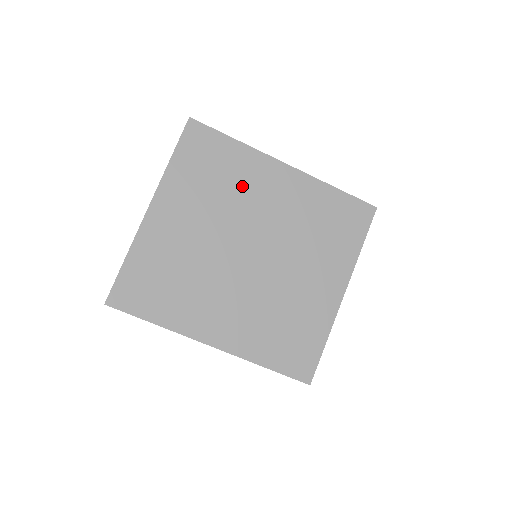
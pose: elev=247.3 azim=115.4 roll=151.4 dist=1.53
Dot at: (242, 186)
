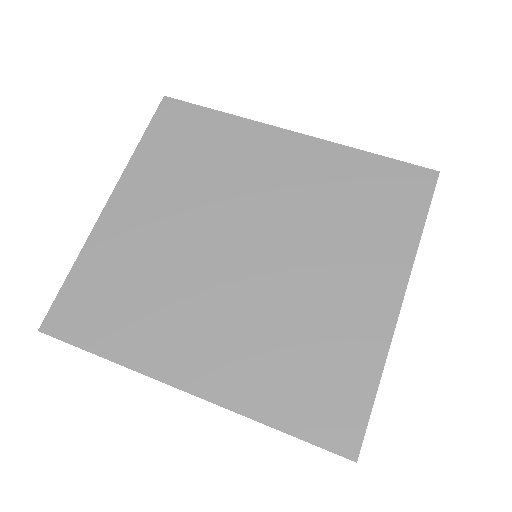
Dot at: (231, 165)
